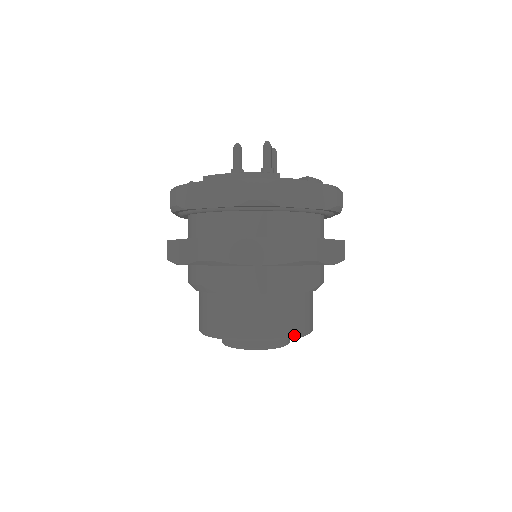
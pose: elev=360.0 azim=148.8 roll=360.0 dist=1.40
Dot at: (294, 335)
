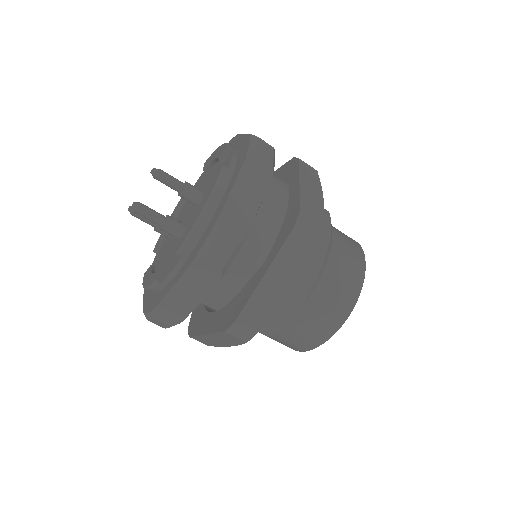
Dot at: (328, 337)
